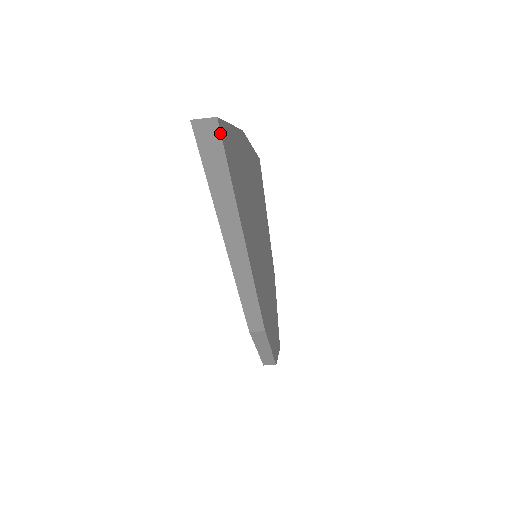
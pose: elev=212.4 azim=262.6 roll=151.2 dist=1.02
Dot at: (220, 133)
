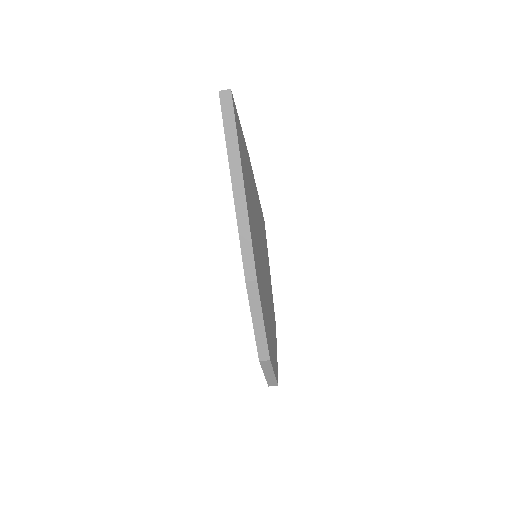
Dot at: (232, 98)
